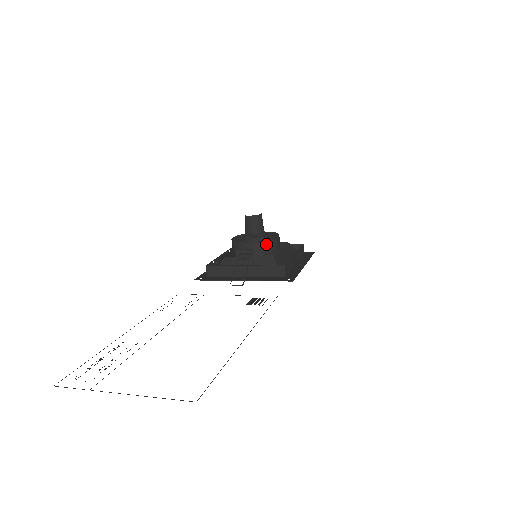
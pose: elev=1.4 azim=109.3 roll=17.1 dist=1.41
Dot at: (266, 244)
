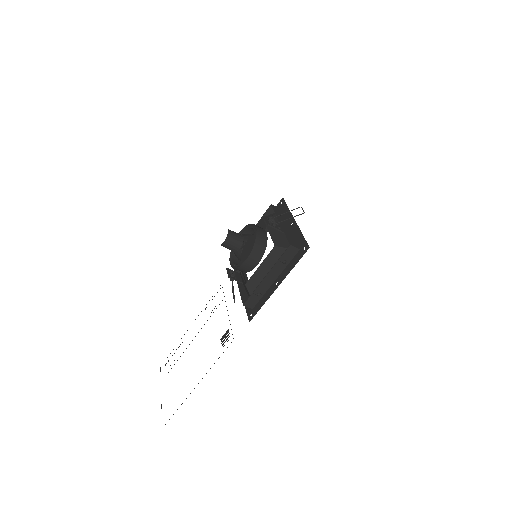
Dot at: (239, 269)
